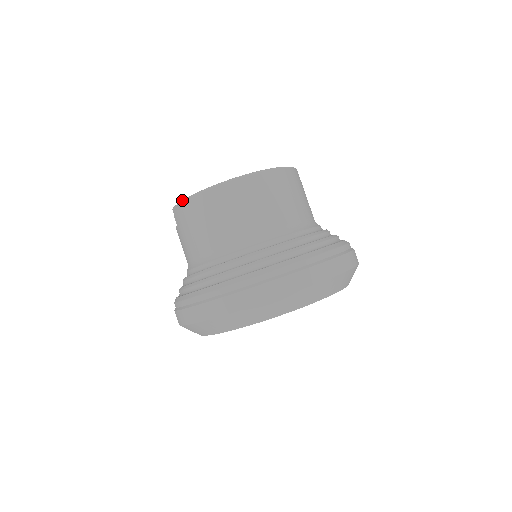
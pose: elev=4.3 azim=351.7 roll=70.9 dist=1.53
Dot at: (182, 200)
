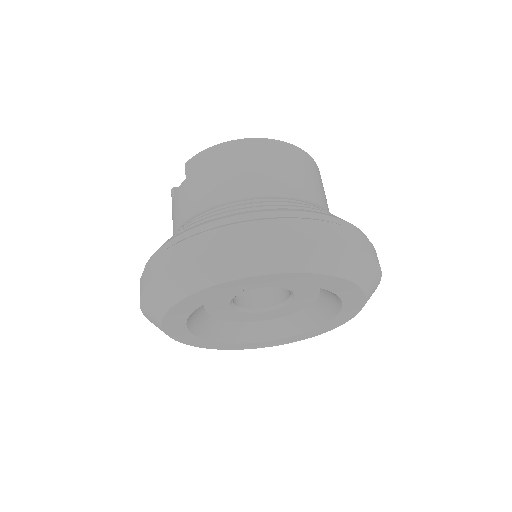
Dot at: occluded
